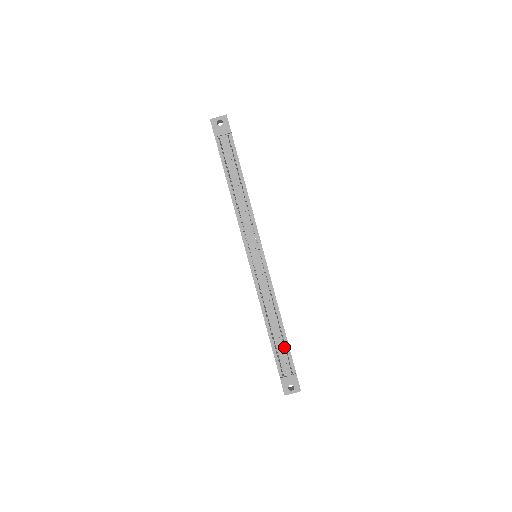
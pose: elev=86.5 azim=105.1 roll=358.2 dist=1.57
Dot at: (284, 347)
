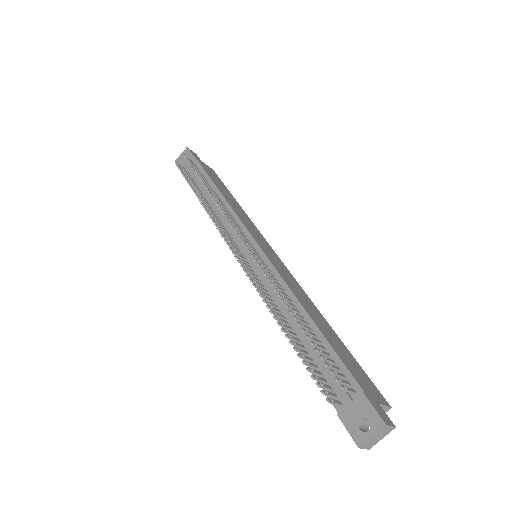
Dot at: occluded
